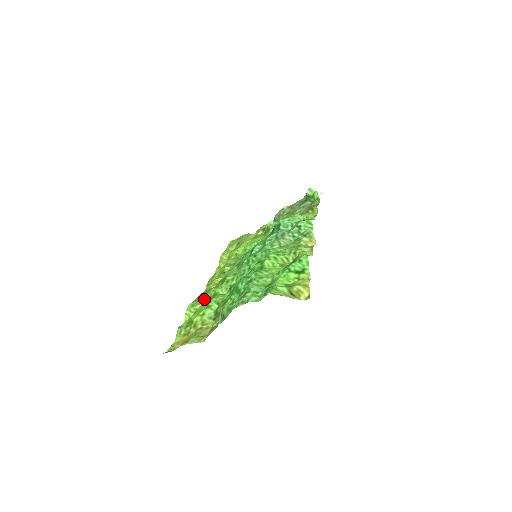
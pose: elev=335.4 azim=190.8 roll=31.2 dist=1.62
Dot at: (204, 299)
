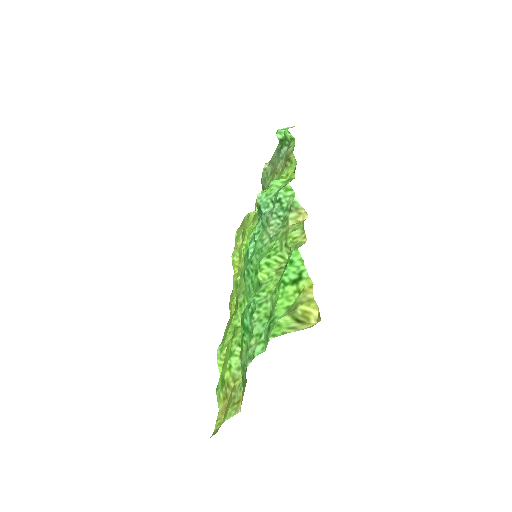
Dot at: (228, 337)
